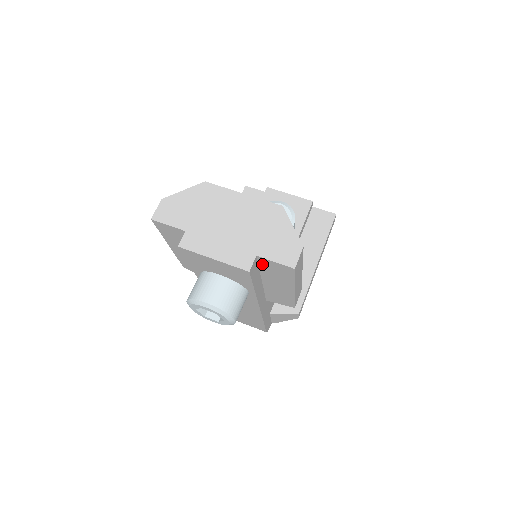
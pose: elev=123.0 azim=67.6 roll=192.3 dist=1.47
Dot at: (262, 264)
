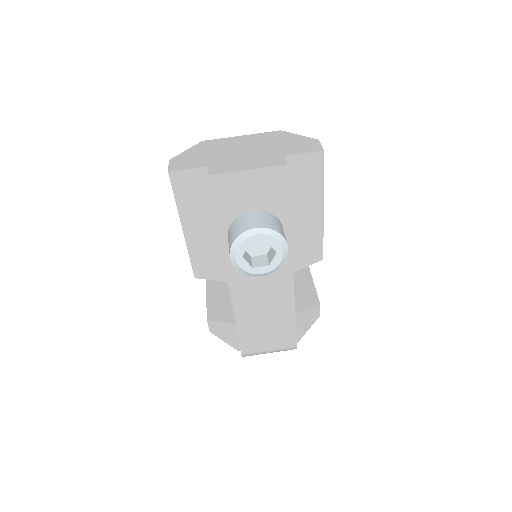
Dot at: (290, 173)
